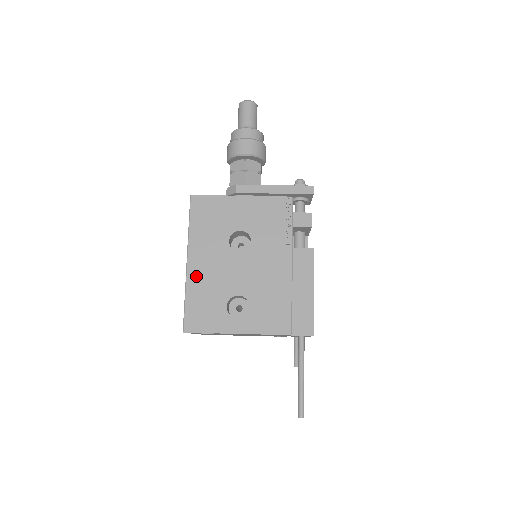
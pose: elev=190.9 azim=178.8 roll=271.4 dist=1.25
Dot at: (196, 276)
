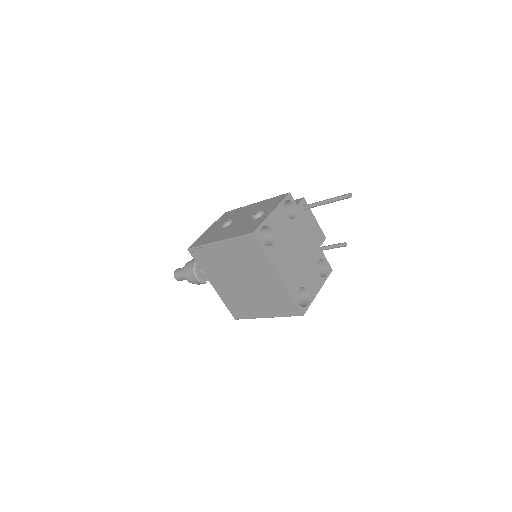
Dot at: (228, 236)
